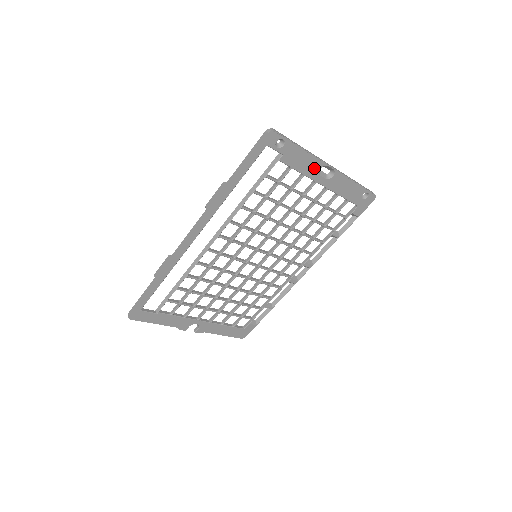
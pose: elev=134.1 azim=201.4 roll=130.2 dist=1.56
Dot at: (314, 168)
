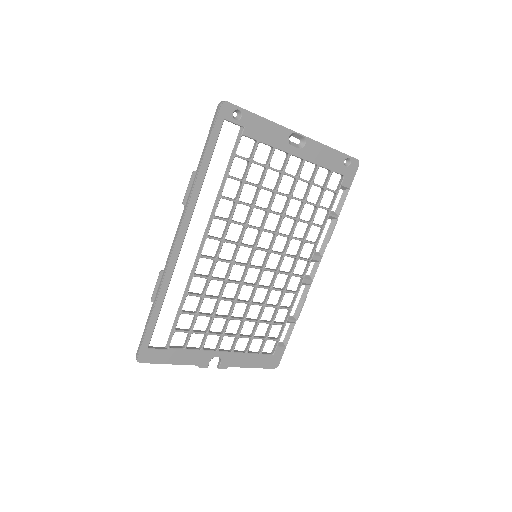
Dot at: (282, 138)
